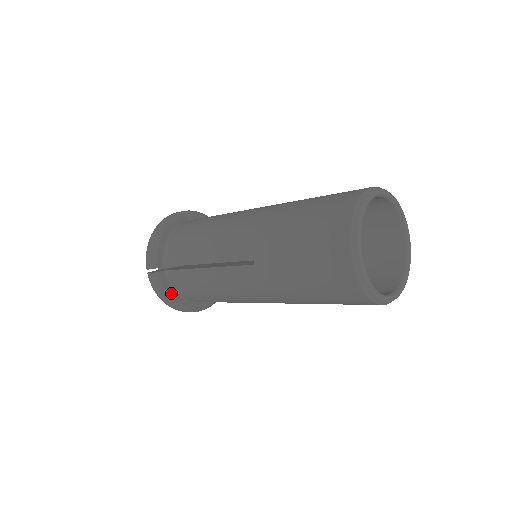
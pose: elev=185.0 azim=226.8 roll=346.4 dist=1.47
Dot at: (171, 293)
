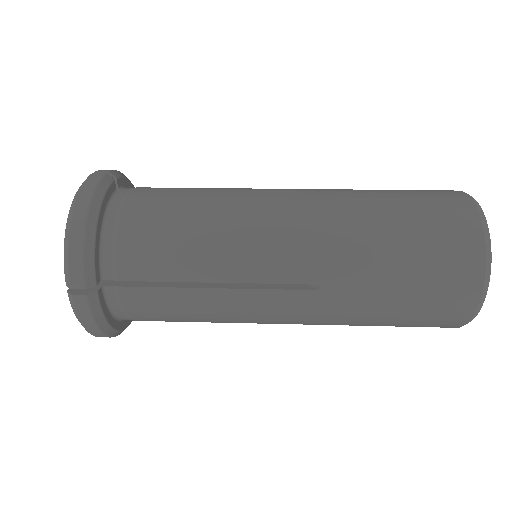
Dot at: (109, 319)
